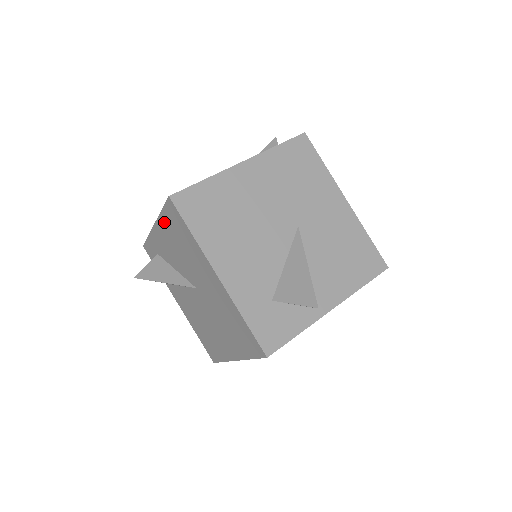
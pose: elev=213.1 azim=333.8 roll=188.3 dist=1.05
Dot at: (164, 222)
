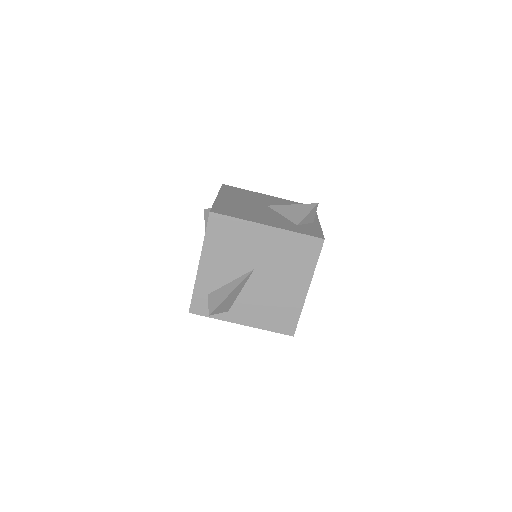
Dot at: (209, 244)
